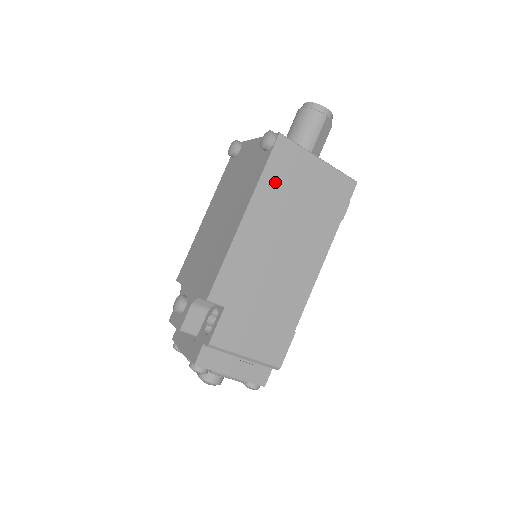
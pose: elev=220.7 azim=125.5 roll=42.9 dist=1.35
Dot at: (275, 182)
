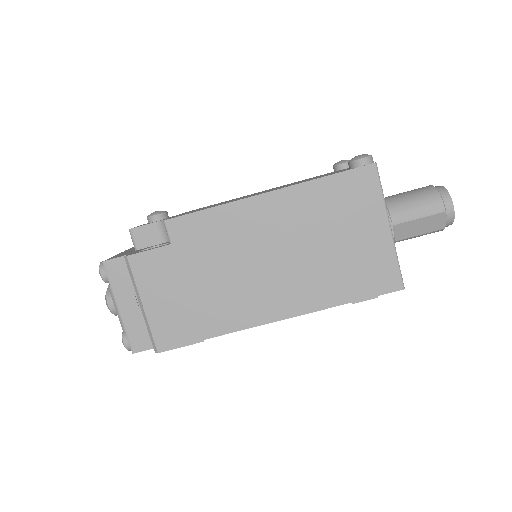
Dot at: (326, 198)
